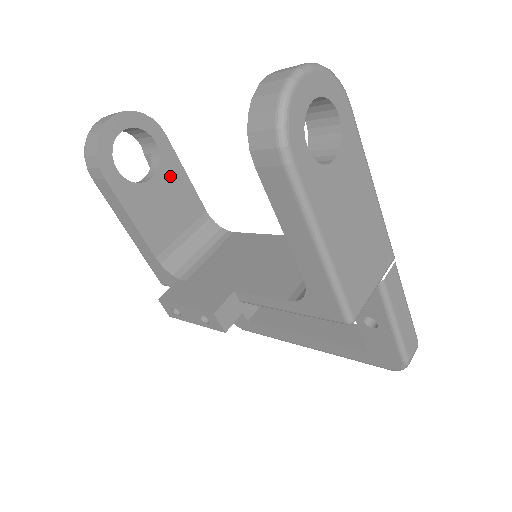
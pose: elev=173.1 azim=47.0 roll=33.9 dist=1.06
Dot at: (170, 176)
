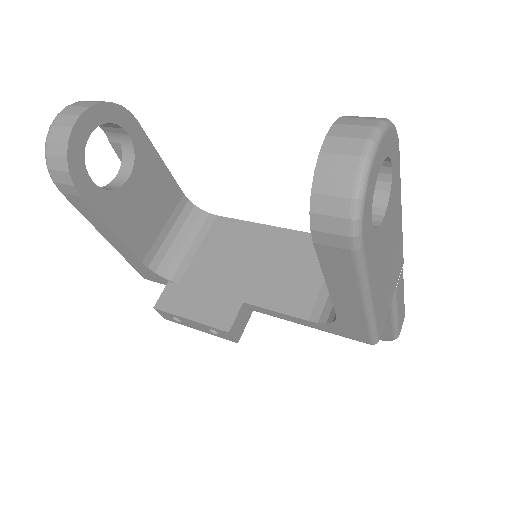
Dot at: (146, 168)
